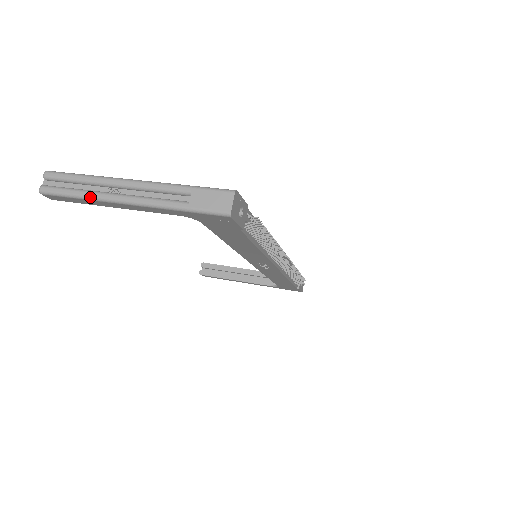
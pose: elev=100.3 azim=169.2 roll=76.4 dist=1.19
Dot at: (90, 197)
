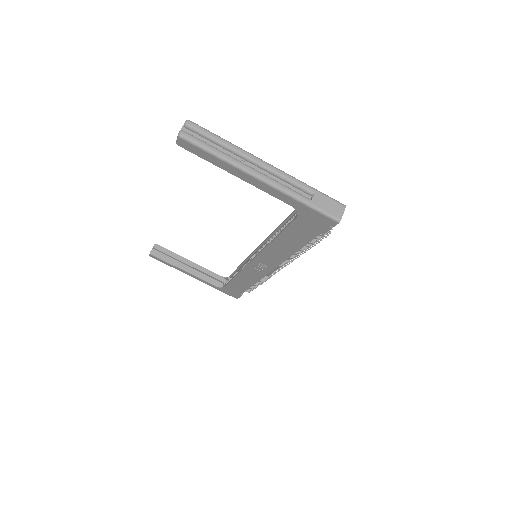
Dot at: (229, 160)
